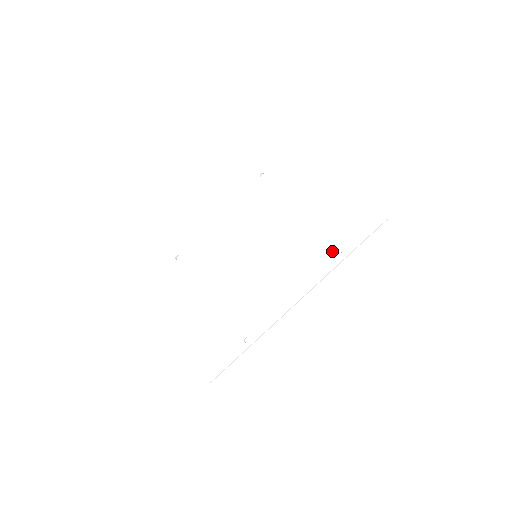
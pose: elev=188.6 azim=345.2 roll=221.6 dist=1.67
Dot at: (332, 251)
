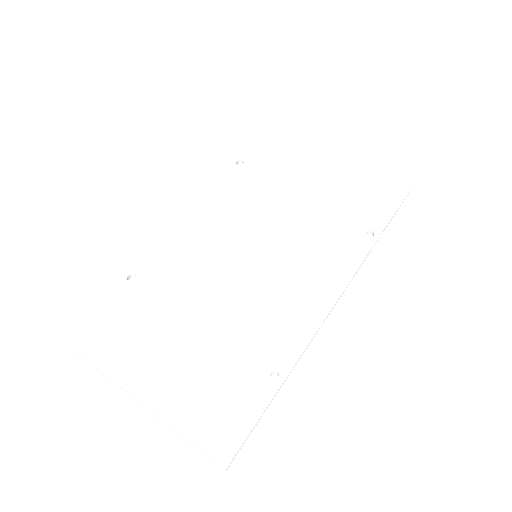
Dot at: (360, 232)
